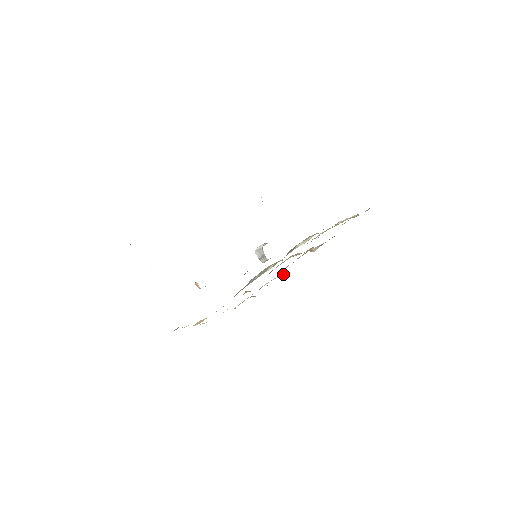
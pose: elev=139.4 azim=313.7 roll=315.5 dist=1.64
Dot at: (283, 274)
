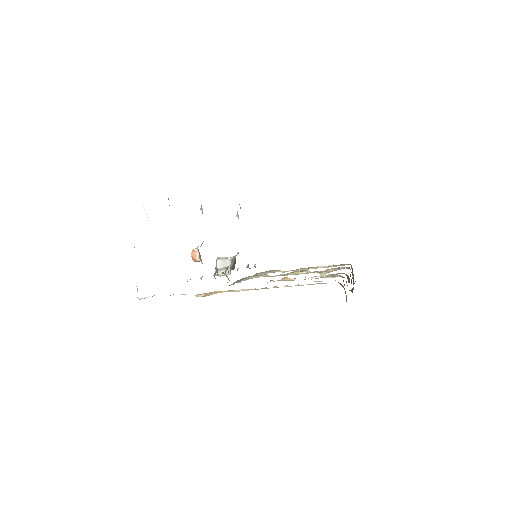
Dot at: occluded
